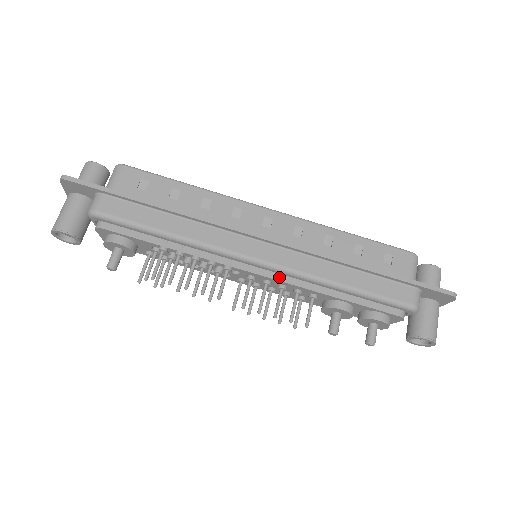
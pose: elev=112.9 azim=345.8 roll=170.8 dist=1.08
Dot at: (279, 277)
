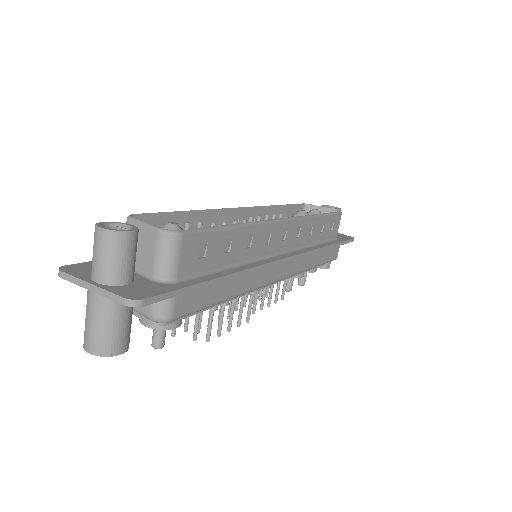
Dot at: occluded
